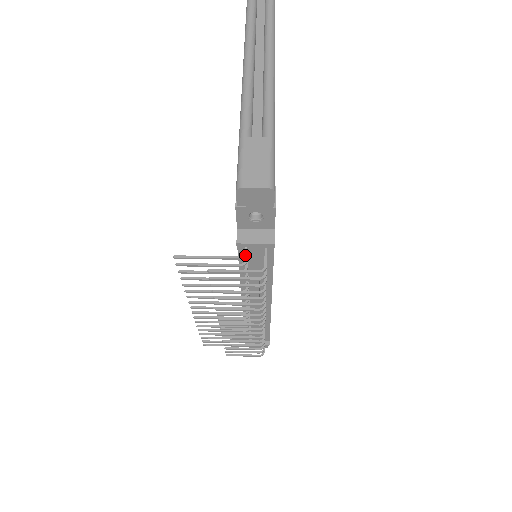
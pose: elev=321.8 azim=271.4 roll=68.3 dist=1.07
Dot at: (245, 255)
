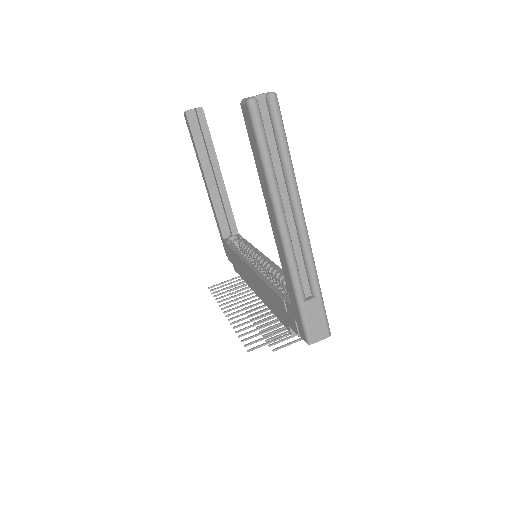
Dot at: occluded
